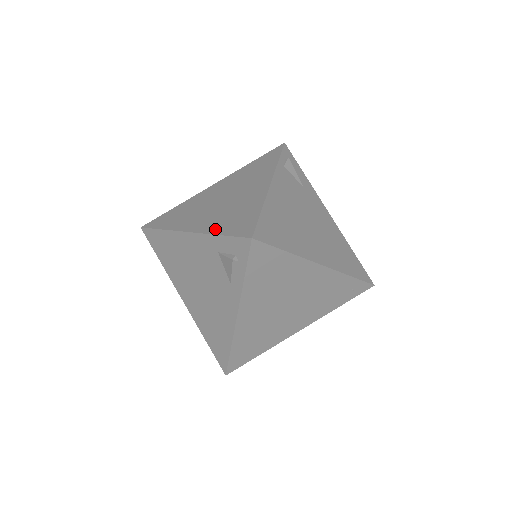
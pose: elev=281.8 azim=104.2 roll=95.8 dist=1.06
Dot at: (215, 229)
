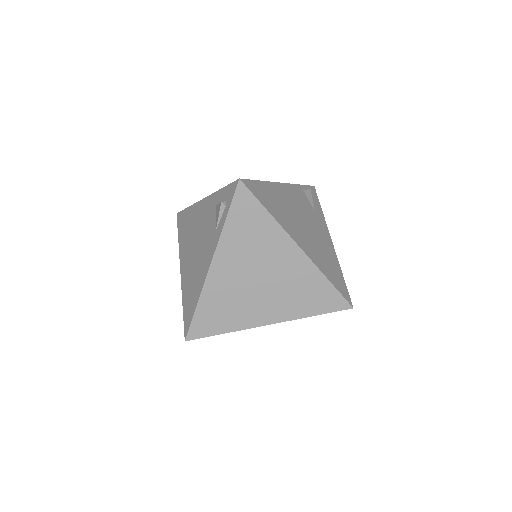
Dot at: occluded
